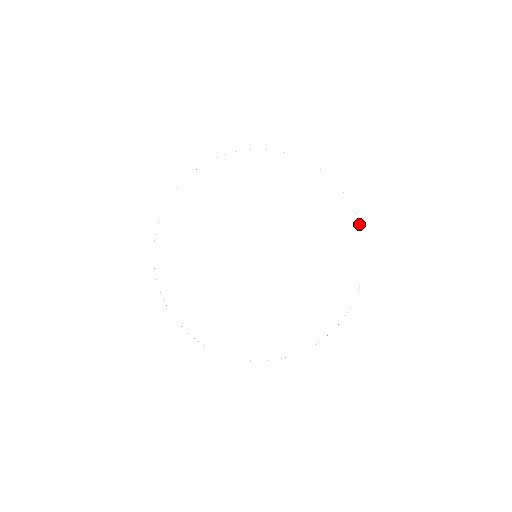
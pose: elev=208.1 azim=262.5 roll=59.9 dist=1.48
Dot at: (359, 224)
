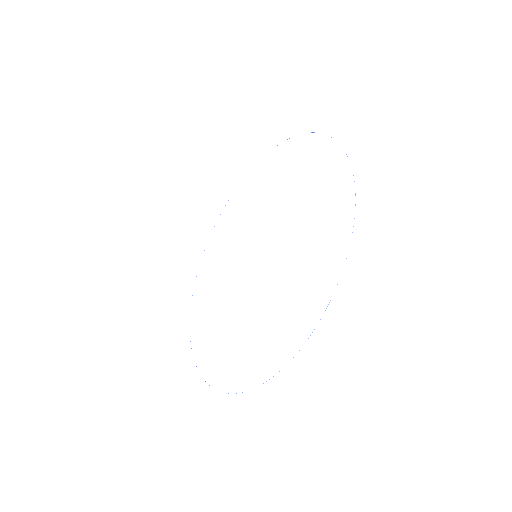
Dot at: occluded
